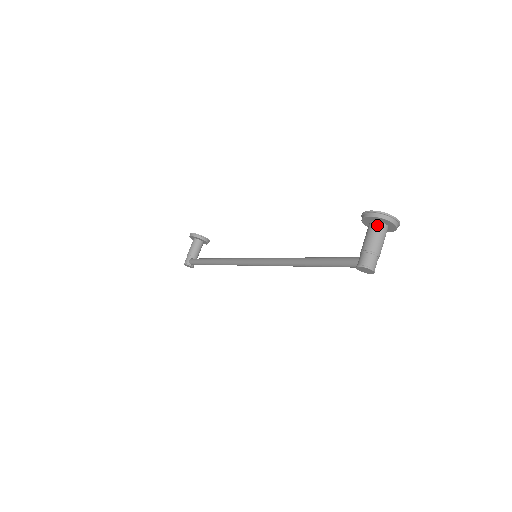
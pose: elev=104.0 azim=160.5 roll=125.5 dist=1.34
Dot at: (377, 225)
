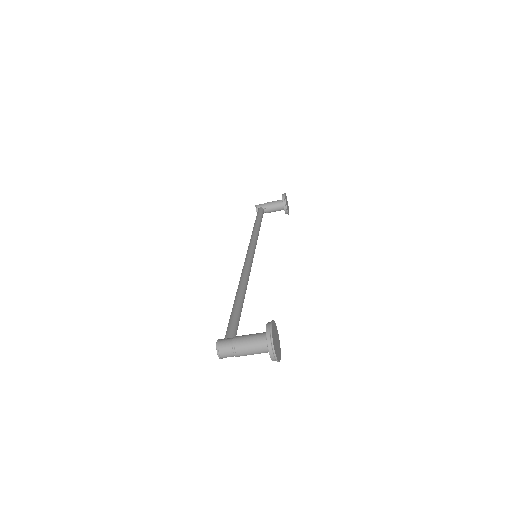
Dot at: (263, 339)
